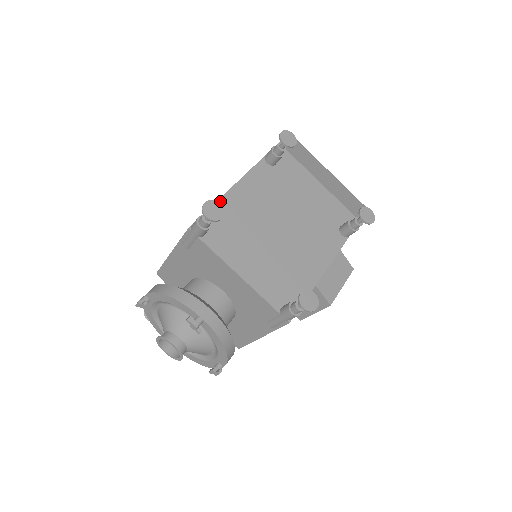
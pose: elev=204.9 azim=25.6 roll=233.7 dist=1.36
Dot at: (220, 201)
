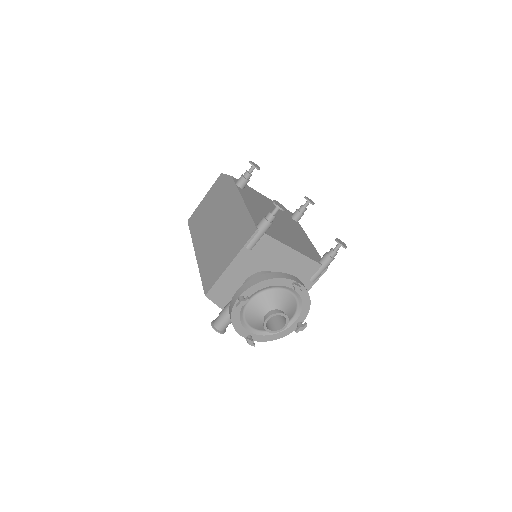
Dot at: (250, 212)
